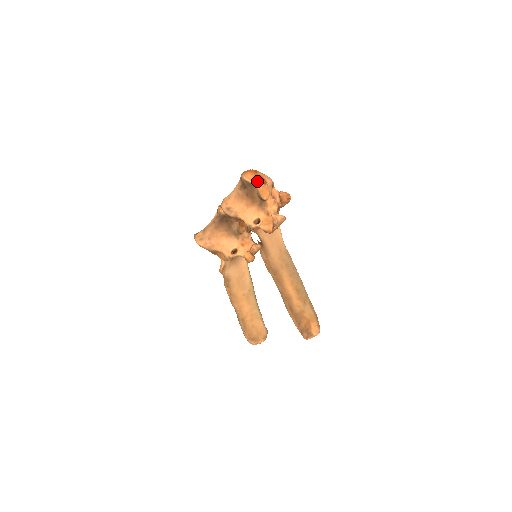
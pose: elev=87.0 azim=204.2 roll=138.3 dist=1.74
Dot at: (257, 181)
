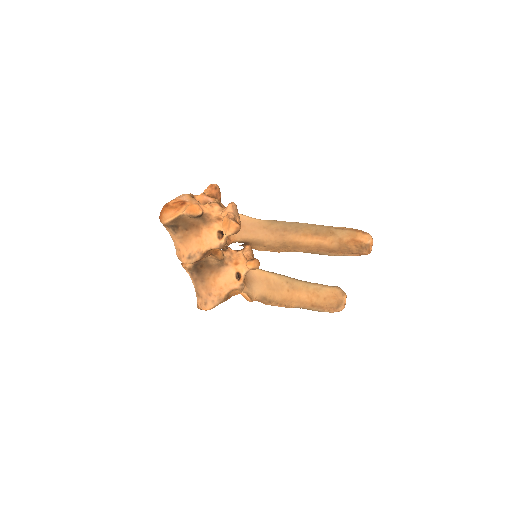
Dot at: (177, 210)
